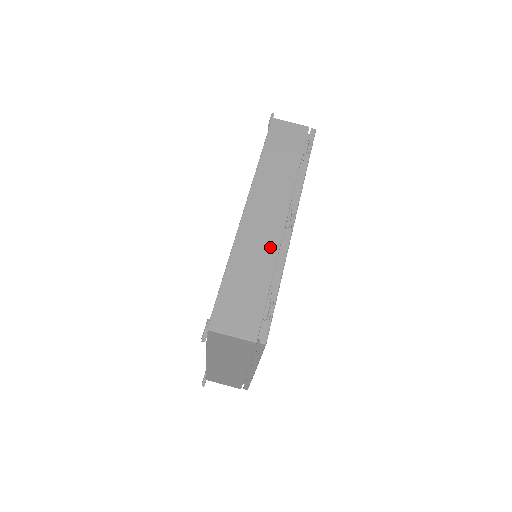
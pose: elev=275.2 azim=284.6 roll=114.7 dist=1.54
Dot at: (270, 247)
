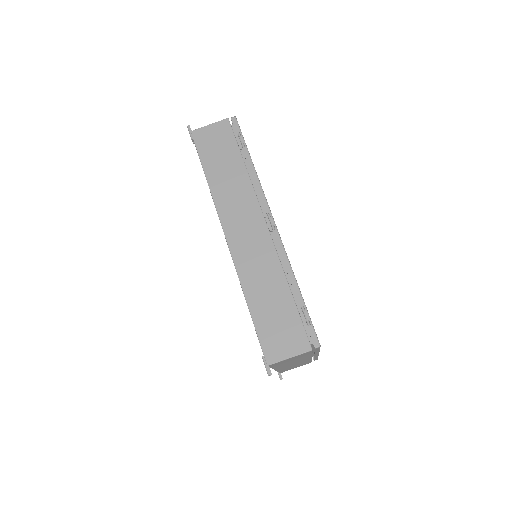
Dot at: (270, 259)
